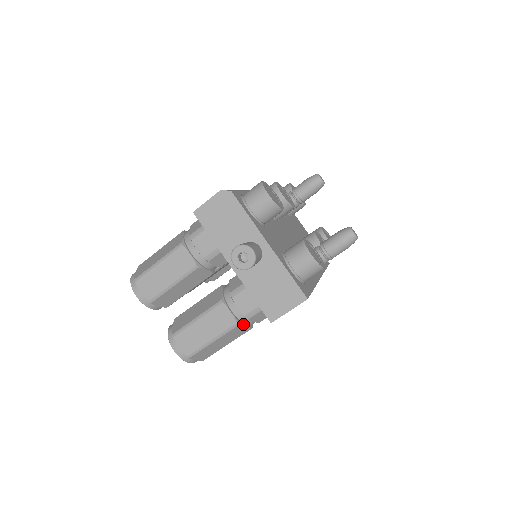
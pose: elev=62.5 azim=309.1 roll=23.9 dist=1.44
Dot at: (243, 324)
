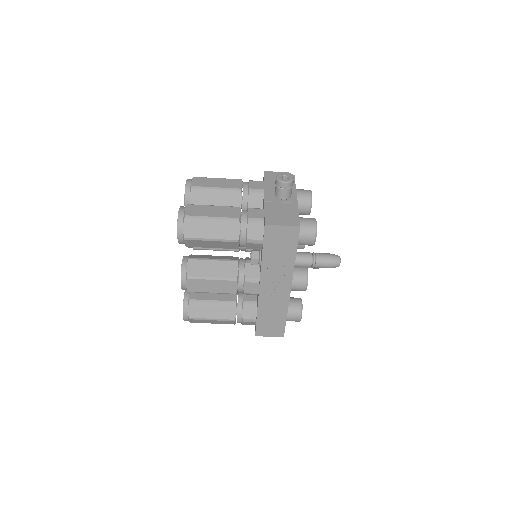
Dot at: occluded
